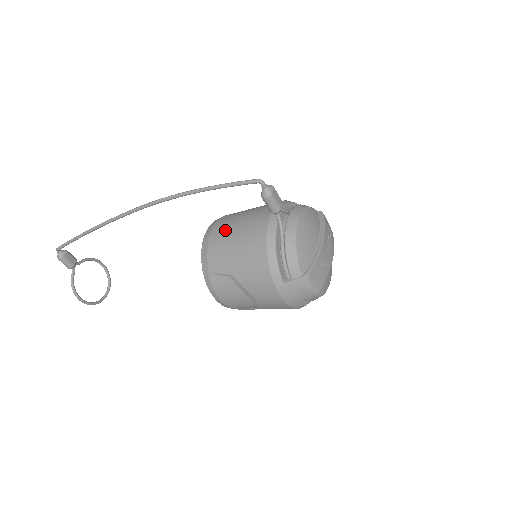
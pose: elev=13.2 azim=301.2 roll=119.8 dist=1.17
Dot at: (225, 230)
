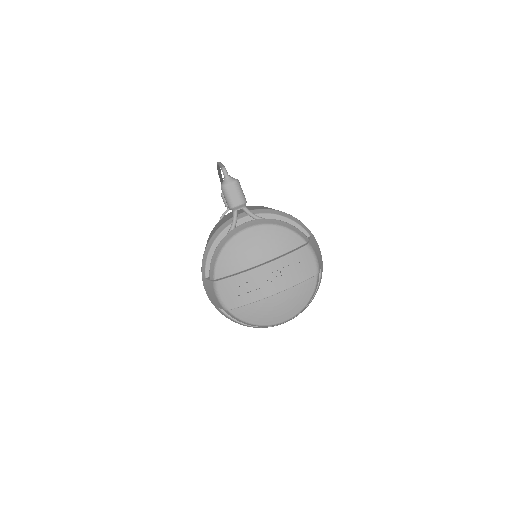
Dot at: (232, 212)
